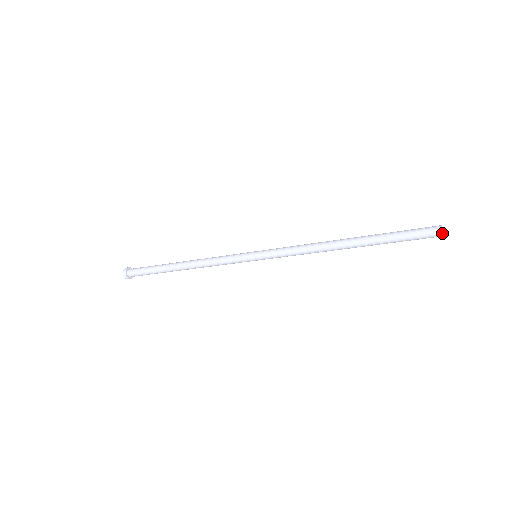
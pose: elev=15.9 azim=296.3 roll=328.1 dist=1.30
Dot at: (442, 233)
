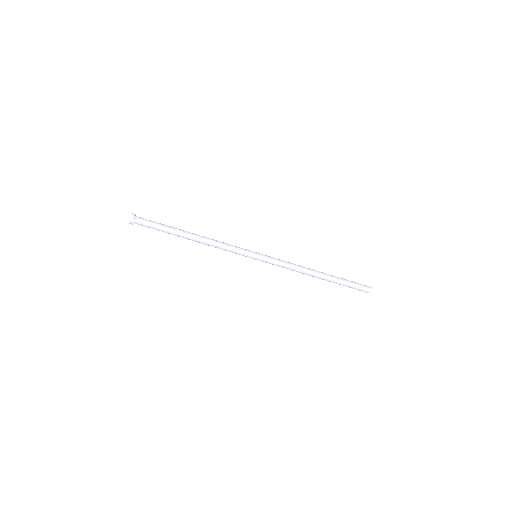
Dot at: (371, 287)
